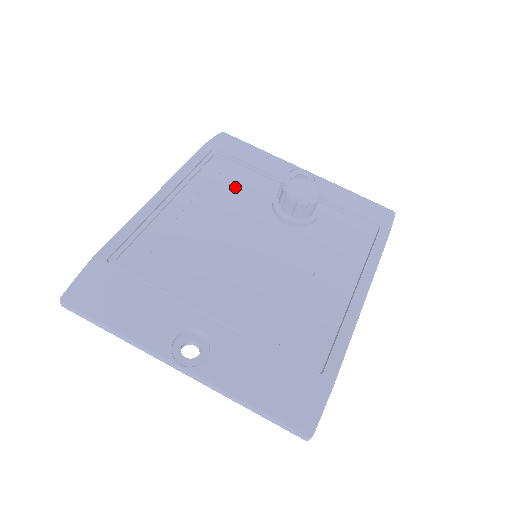
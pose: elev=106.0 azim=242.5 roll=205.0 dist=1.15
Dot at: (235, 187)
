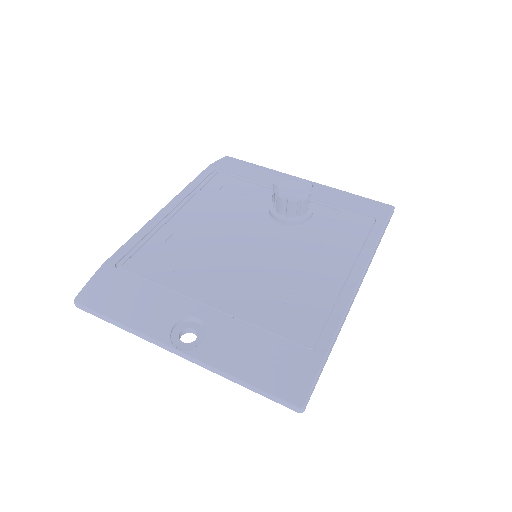
Dot at: (235, 198)
